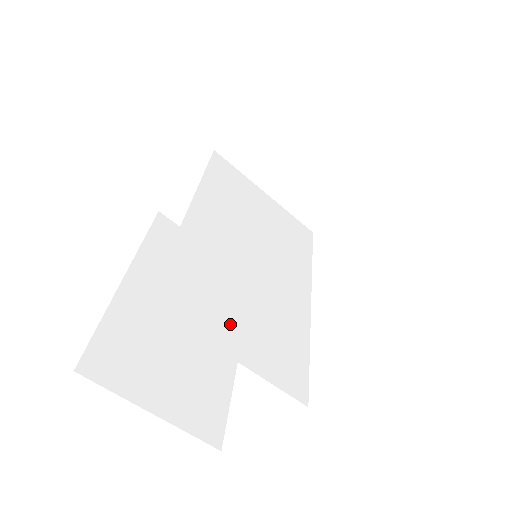
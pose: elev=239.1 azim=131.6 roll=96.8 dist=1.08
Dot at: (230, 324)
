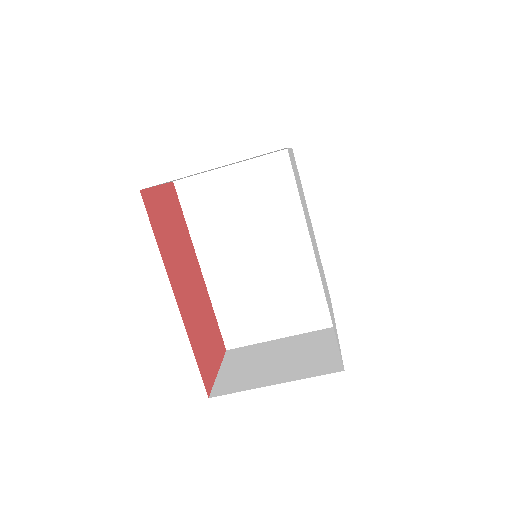
Dot at: (268, 321)
